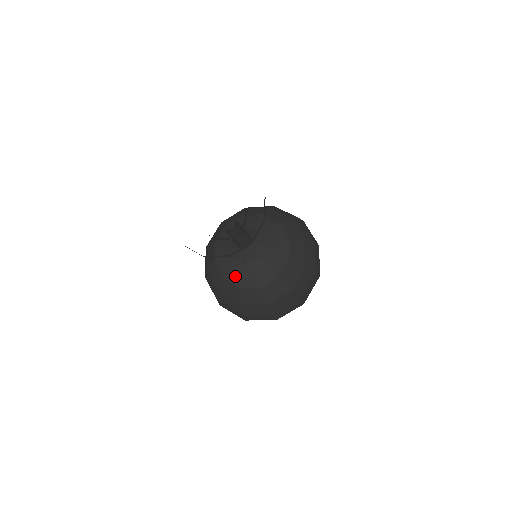
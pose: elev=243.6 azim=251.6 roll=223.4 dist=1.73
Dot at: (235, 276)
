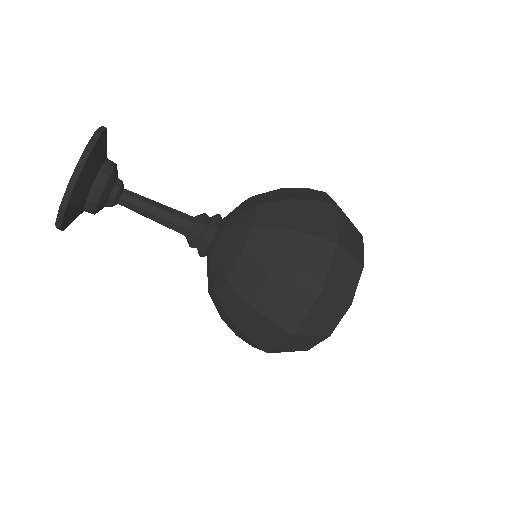
Dot at: (218, 275)
